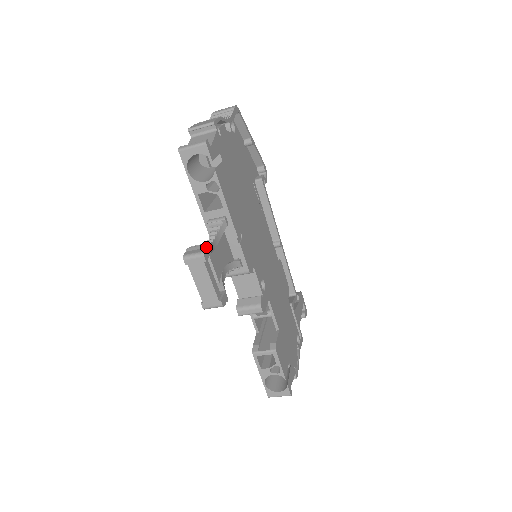
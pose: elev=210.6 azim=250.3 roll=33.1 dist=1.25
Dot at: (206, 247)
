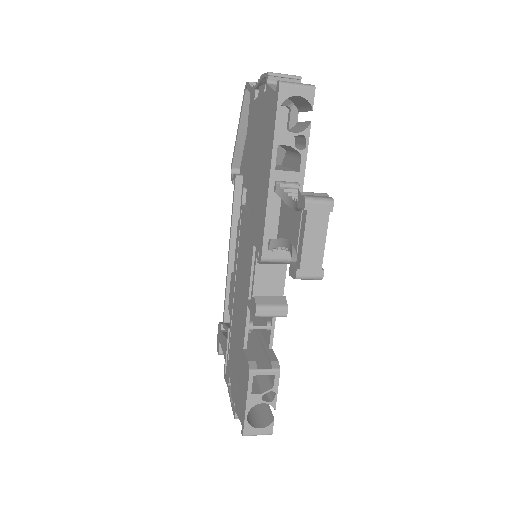
Dot at: (328, 196)
